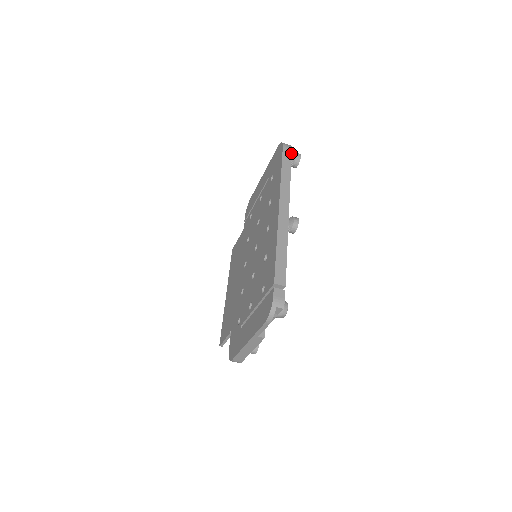
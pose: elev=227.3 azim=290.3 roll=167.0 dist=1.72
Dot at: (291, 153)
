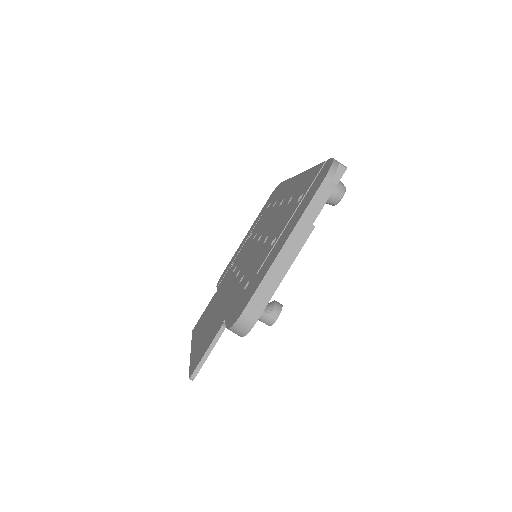
Dot at: occluded
